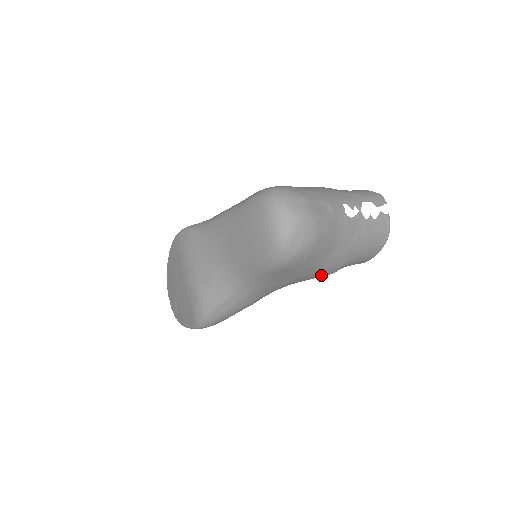
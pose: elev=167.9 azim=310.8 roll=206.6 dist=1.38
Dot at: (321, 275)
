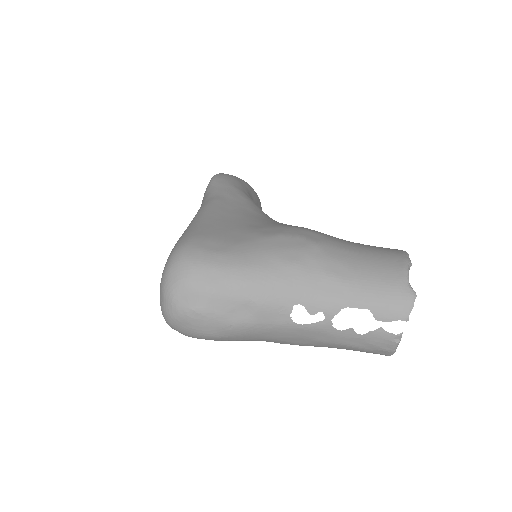
Dot at: occluded
